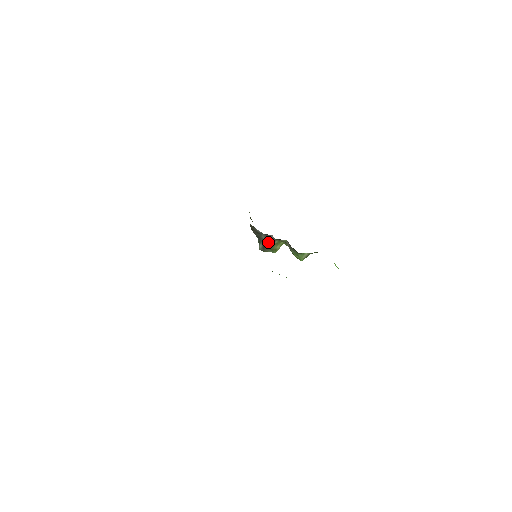
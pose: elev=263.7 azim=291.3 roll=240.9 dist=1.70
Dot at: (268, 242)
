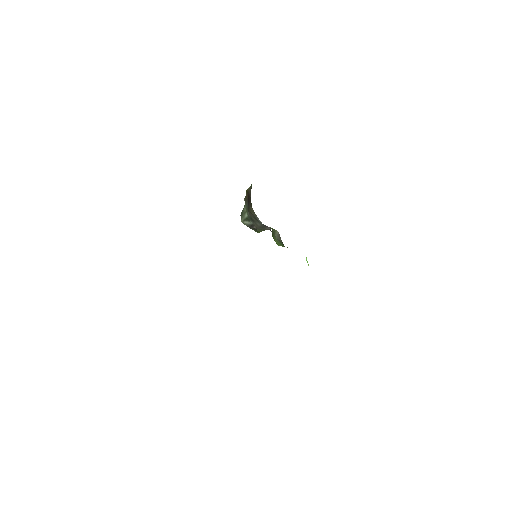
Dot at: (261, 228)
